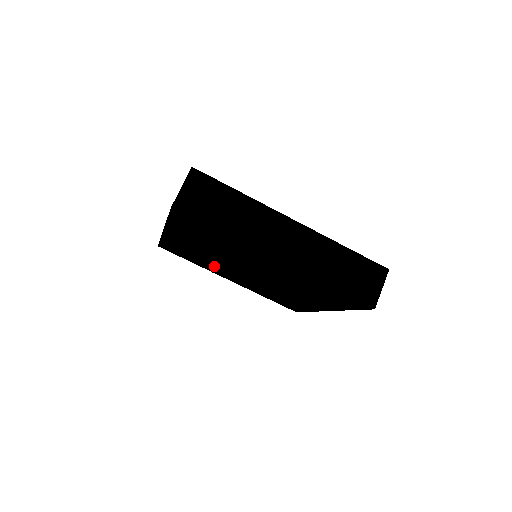
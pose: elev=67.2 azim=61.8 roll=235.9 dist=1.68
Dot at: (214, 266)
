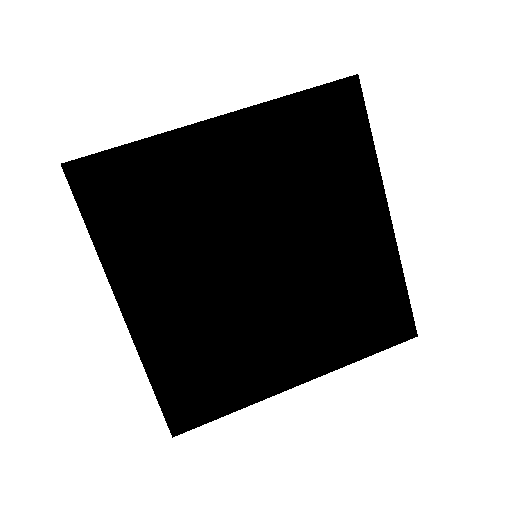
Dot at: (245, 348)
